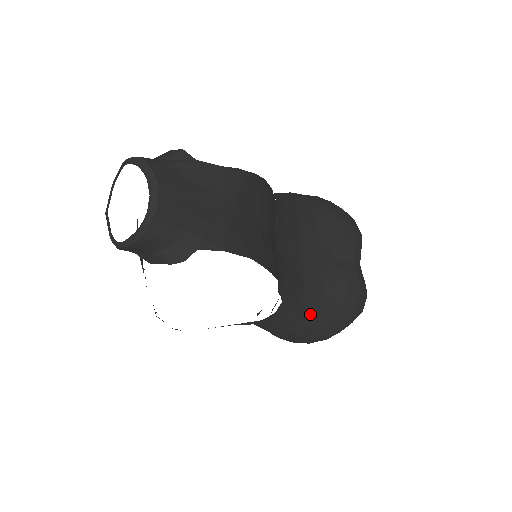
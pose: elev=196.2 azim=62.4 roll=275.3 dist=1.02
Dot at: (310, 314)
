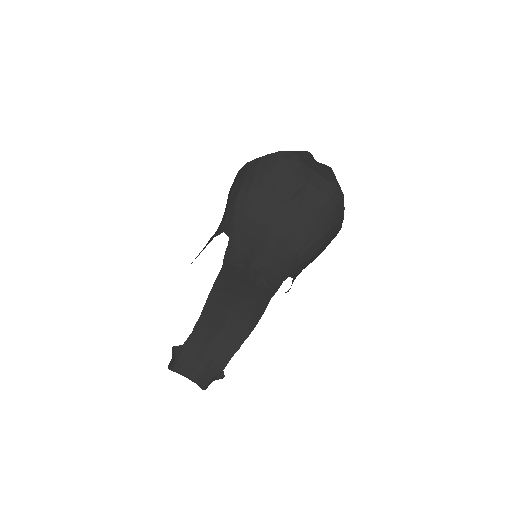
Dot at: (313, 246)
